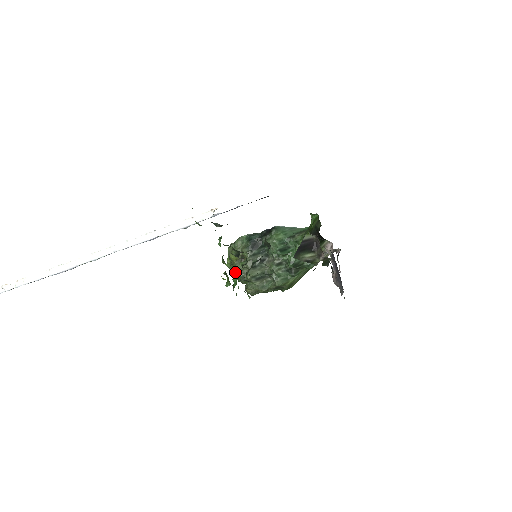
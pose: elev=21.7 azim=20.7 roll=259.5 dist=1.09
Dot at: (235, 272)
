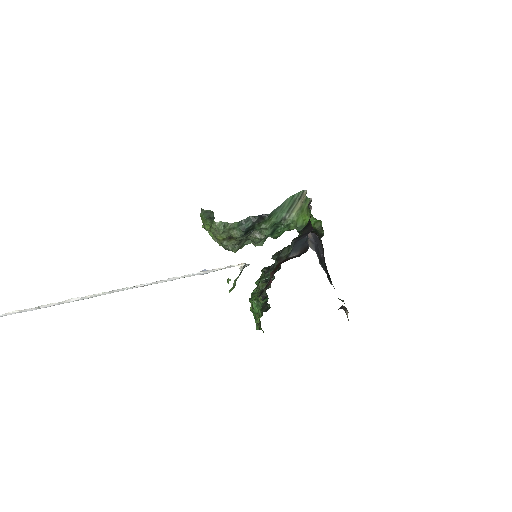
Dot at: occluded
